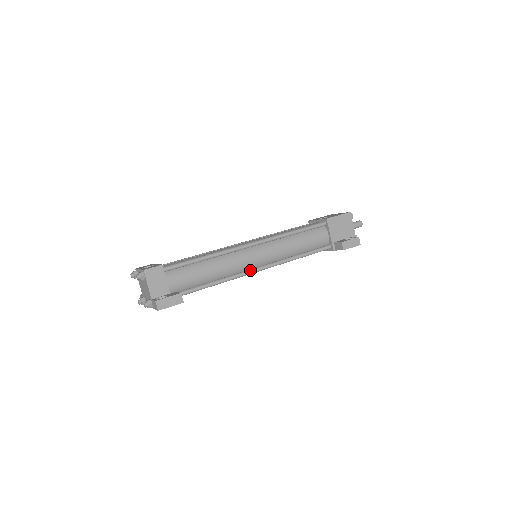
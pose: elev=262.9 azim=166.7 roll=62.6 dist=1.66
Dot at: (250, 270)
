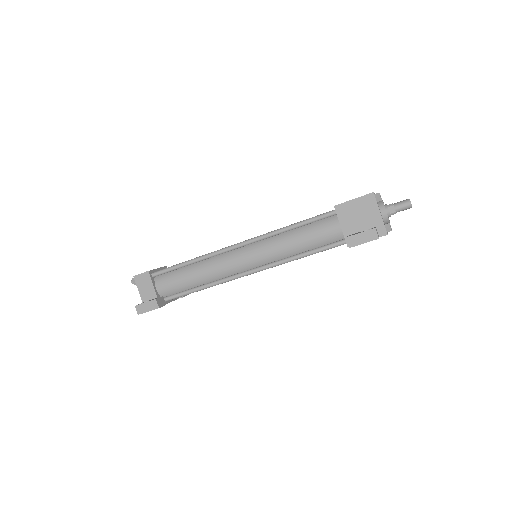
Dot at: (238, 274)
